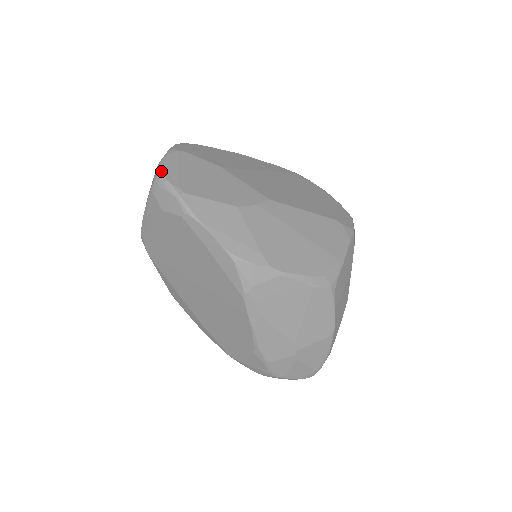
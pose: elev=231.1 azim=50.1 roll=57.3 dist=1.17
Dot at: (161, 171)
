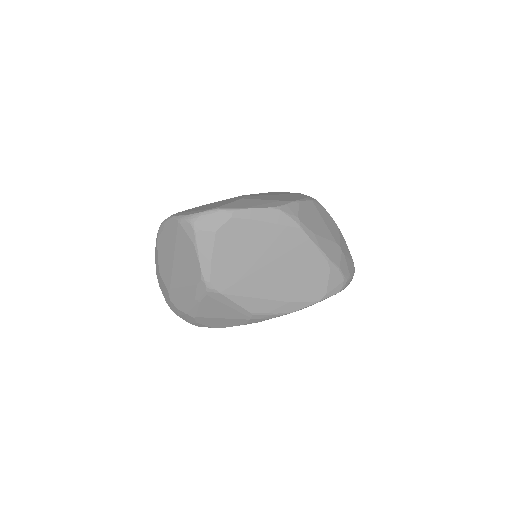
Dot at: (189, 215)
